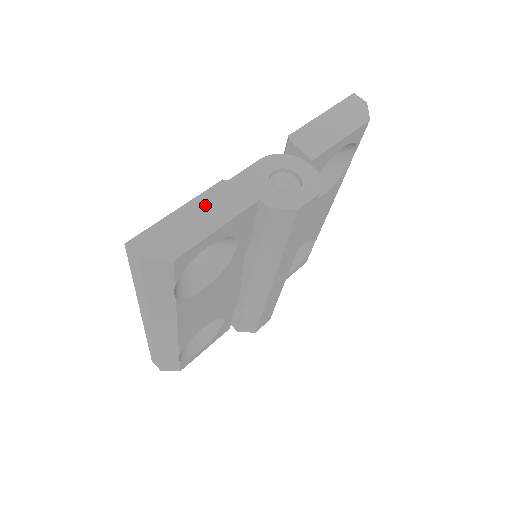
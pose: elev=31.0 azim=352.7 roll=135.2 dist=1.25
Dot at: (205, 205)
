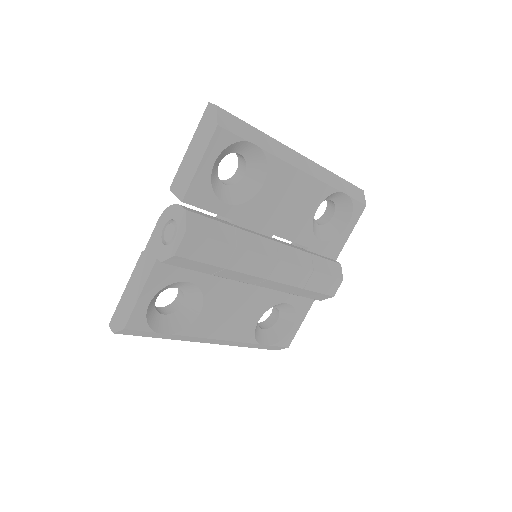
Dot at: (135, 279)
